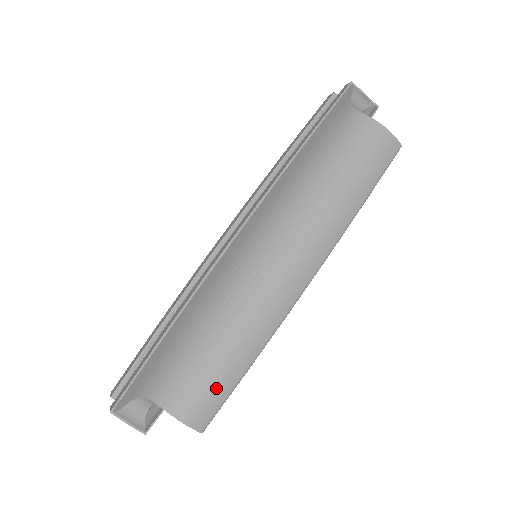
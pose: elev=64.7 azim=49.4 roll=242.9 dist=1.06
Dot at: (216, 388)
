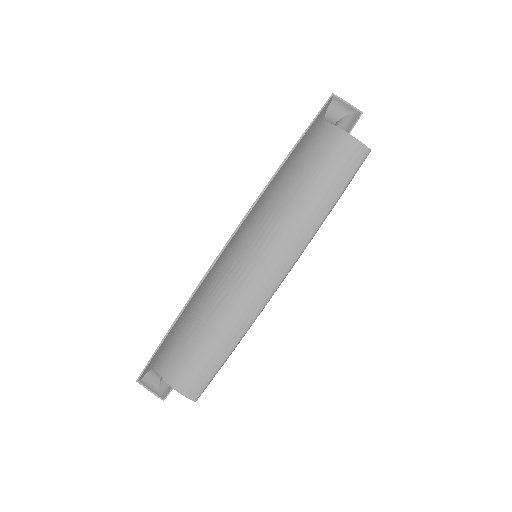
Dot at: (203, 366)
